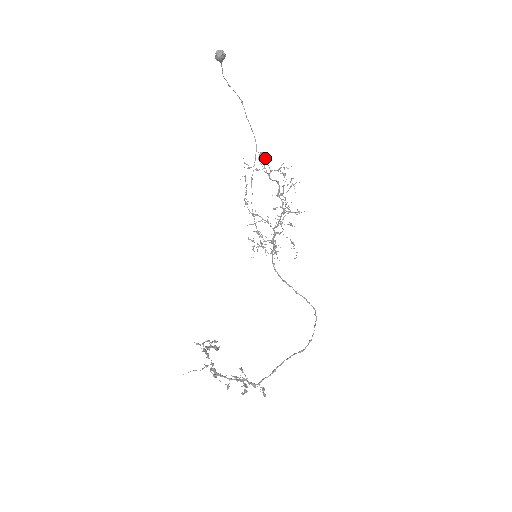
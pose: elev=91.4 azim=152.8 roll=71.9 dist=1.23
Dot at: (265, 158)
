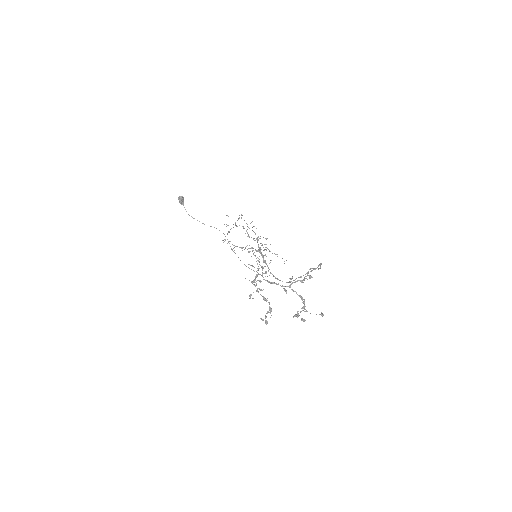
Dot at: occluded
